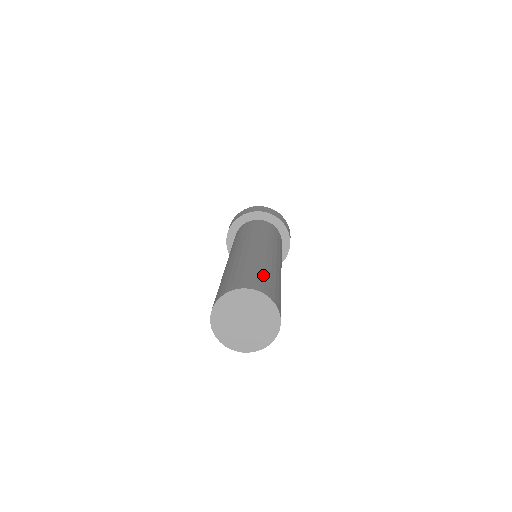
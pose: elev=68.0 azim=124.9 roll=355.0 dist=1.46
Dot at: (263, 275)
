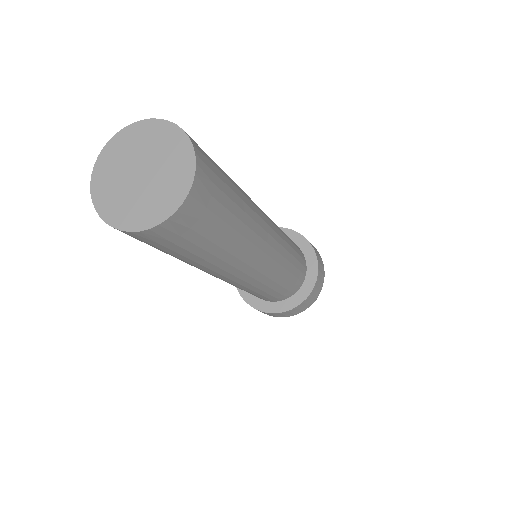
Dot at: occluded
